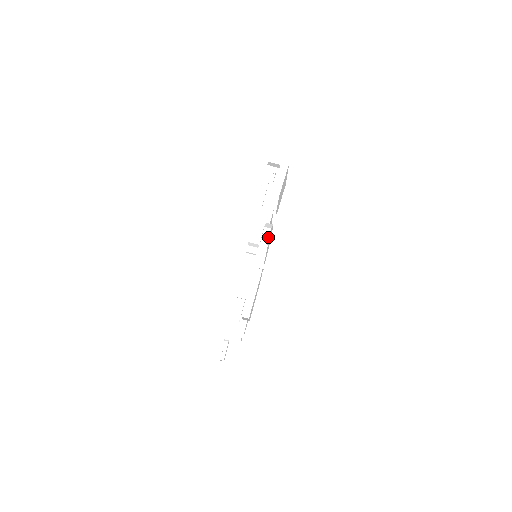
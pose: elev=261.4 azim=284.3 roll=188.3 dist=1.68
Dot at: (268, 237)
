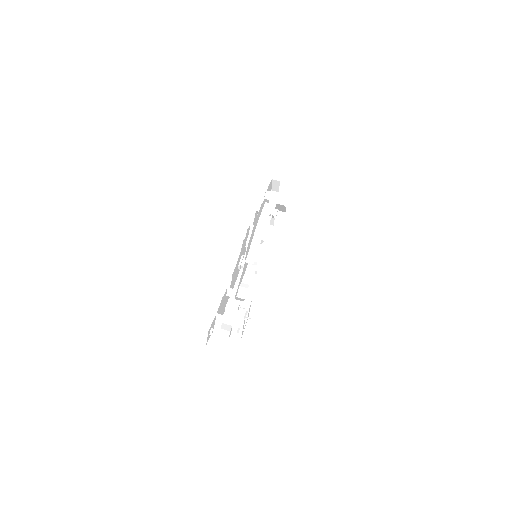
Dot at: (273, 211)
